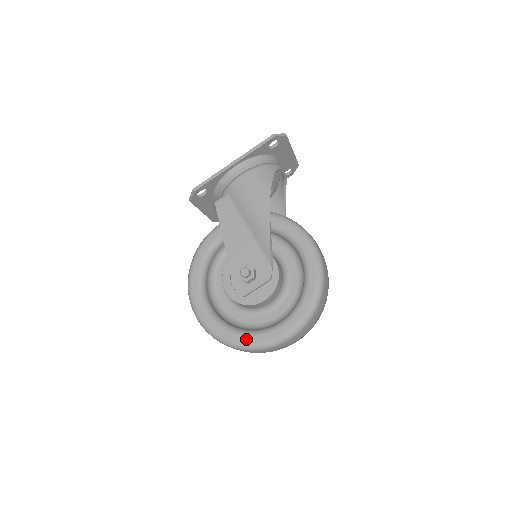
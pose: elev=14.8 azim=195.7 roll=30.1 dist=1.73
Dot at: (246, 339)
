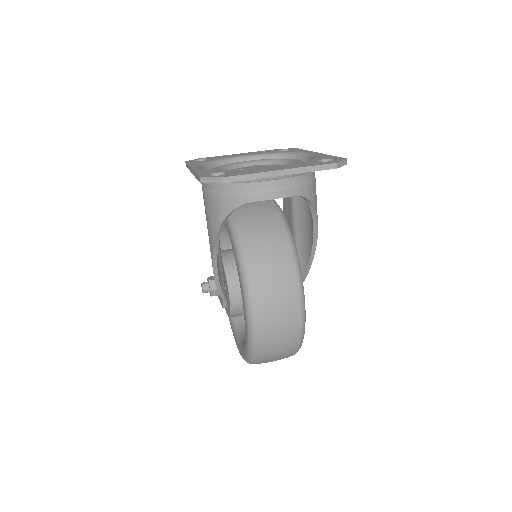
Dot at: (229, 317)
